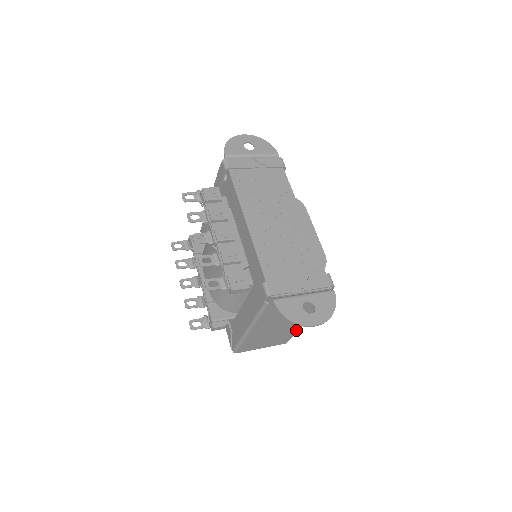
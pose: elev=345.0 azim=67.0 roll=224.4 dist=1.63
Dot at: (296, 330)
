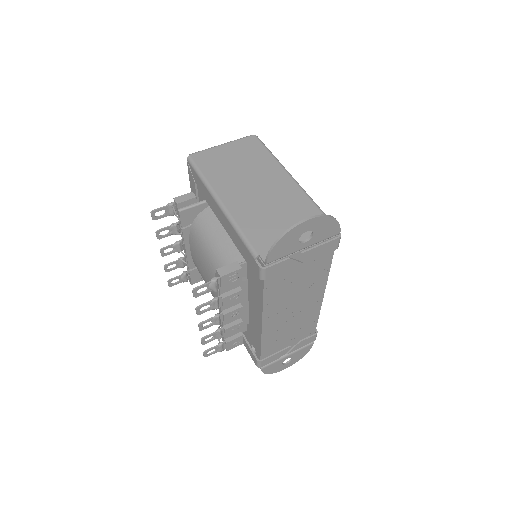
Dot at: occluded
